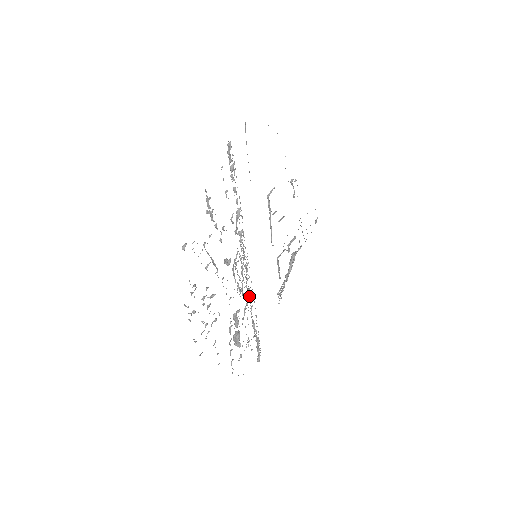
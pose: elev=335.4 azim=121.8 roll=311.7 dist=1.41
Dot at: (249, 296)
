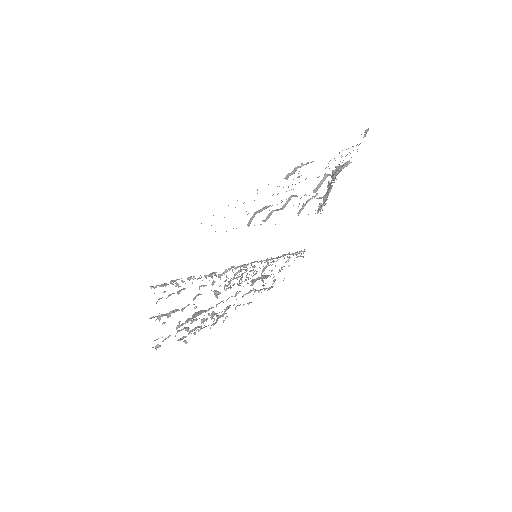
Dot at: occluded
